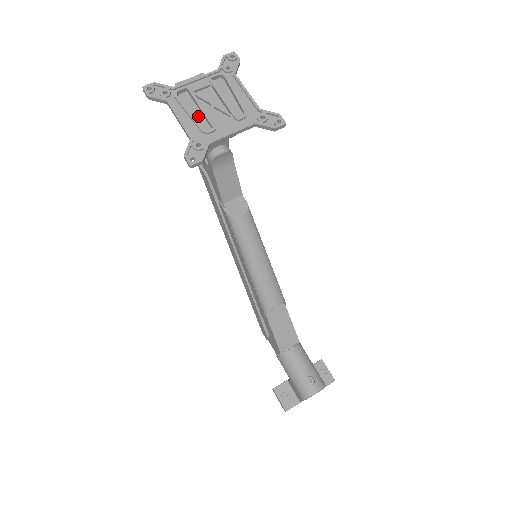
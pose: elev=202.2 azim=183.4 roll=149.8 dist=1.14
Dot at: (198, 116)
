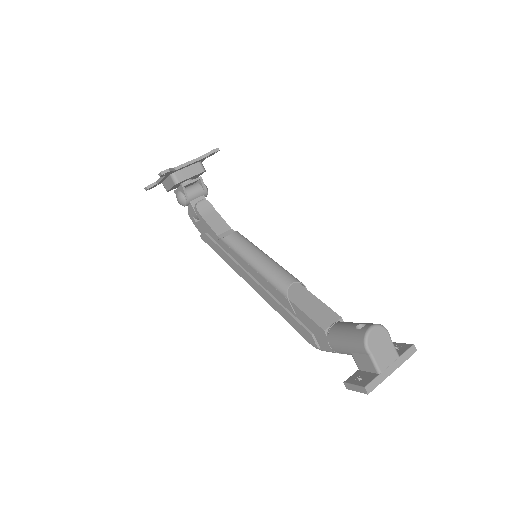
Dot at: occluded
